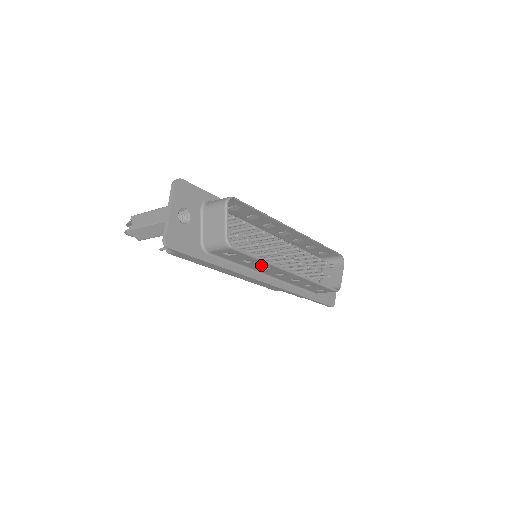
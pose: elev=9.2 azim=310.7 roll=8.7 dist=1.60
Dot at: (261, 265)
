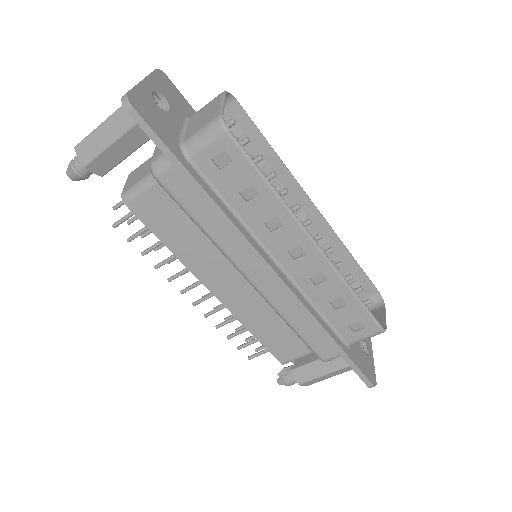
Dot at: (268, 210)
